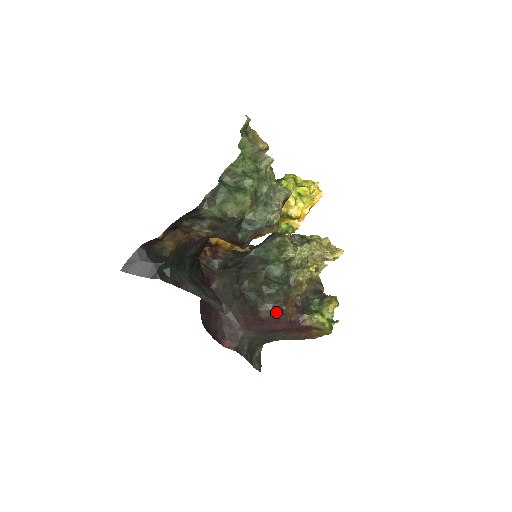
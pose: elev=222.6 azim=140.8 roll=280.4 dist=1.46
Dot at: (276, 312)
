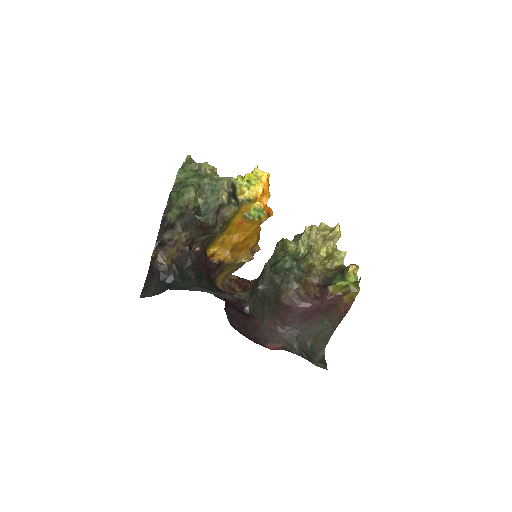
Dot at: (295, 292)
